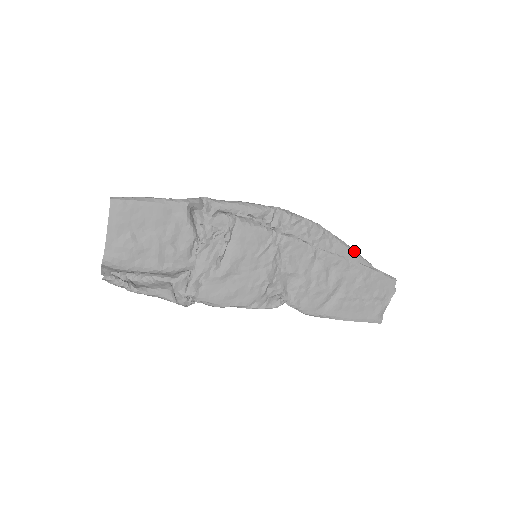
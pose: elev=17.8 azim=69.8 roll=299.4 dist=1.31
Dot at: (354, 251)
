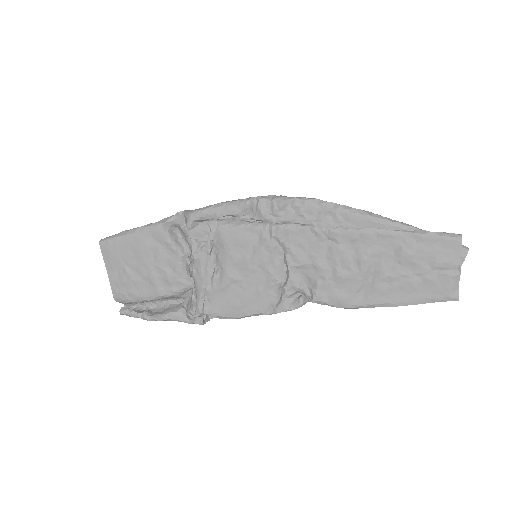
Dot at: (377, 217)
